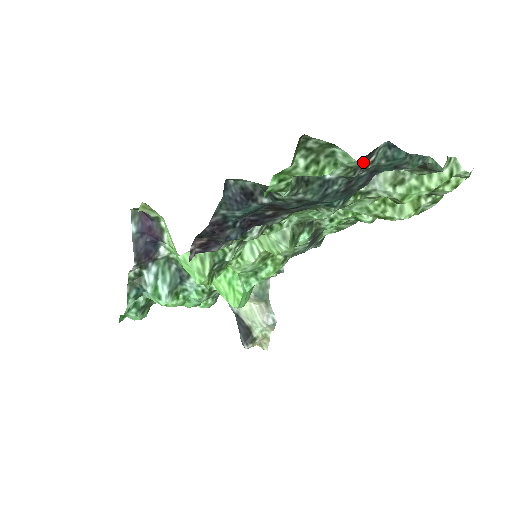
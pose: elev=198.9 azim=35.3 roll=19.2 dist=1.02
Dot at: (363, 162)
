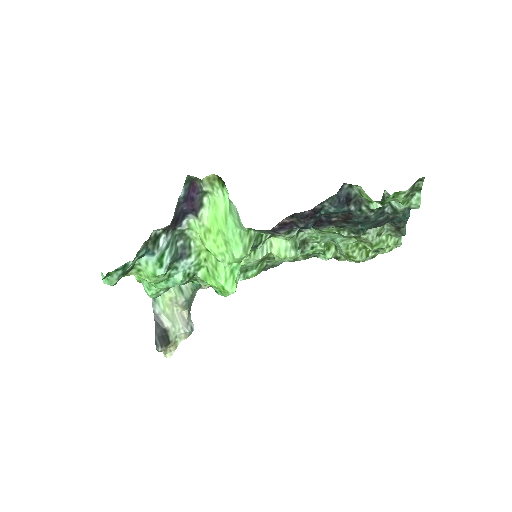
Dot at: occluded
